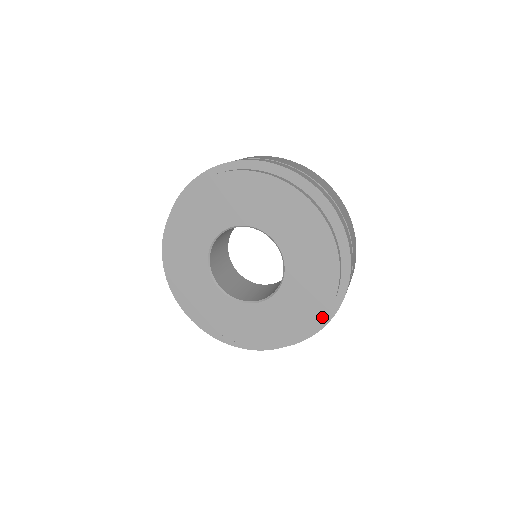
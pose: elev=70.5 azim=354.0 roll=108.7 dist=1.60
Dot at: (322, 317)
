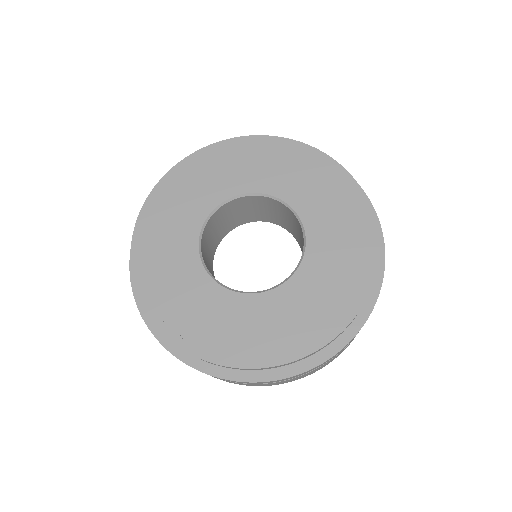
Dot at: (332, 335)
